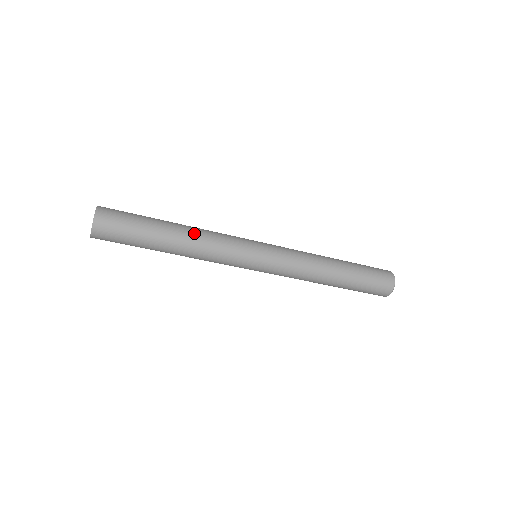
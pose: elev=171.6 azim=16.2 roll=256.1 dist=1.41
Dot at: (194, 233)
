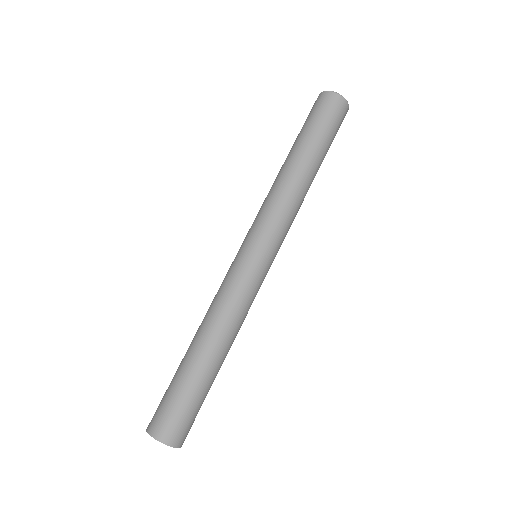
Dot at: (225, 335)
